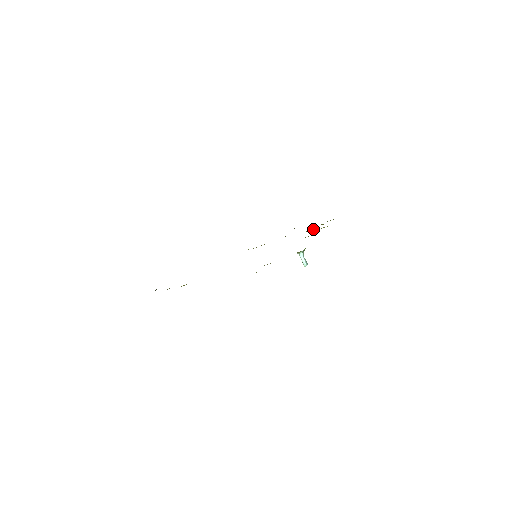
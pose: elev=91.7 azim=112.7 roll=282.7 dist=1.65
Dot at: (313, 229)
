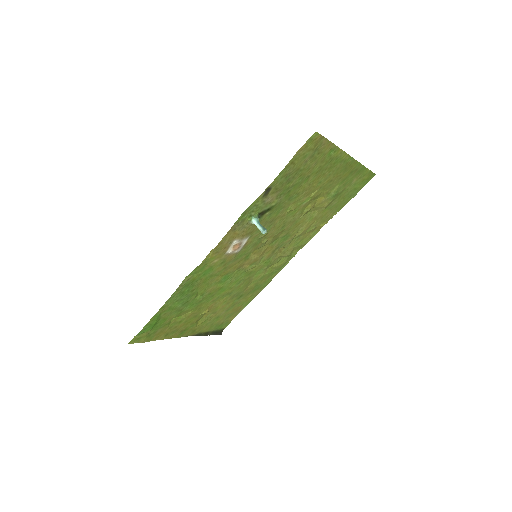
Dot at: (309, 204)
